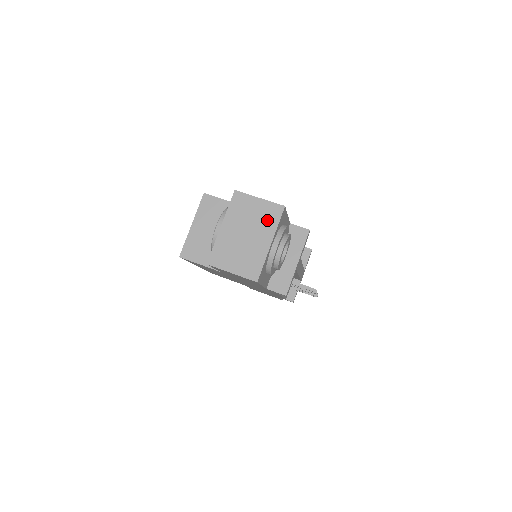
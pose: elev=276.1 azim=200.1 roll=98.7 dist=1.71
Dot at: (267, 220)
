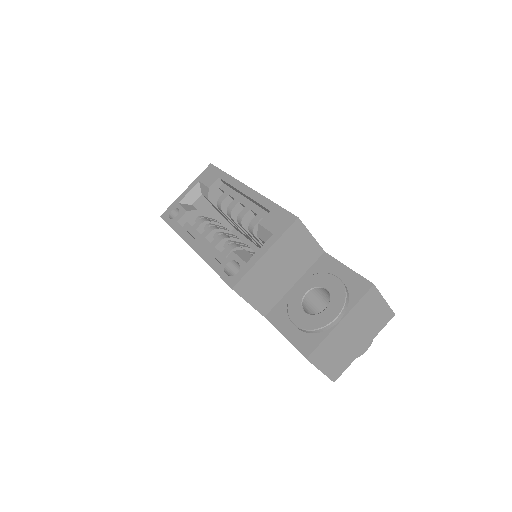
Dot at: (376, 325)
